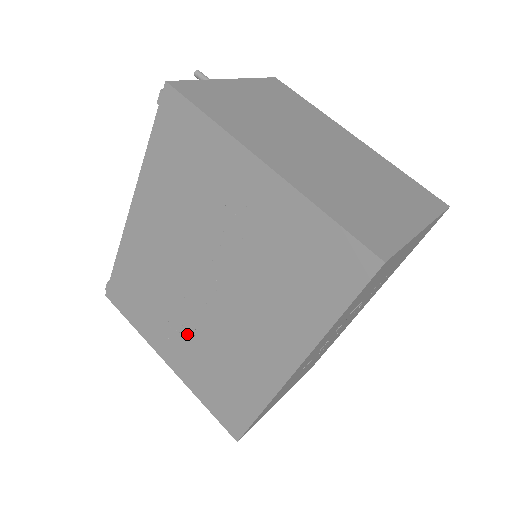
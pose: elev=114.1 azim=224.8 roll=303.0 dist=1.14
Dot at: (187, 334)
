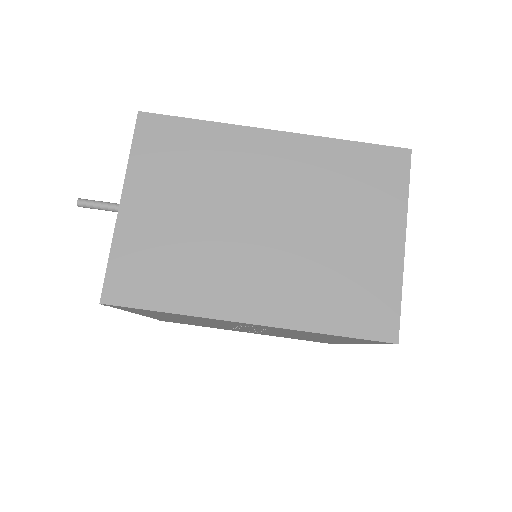
Dot at: occluded
